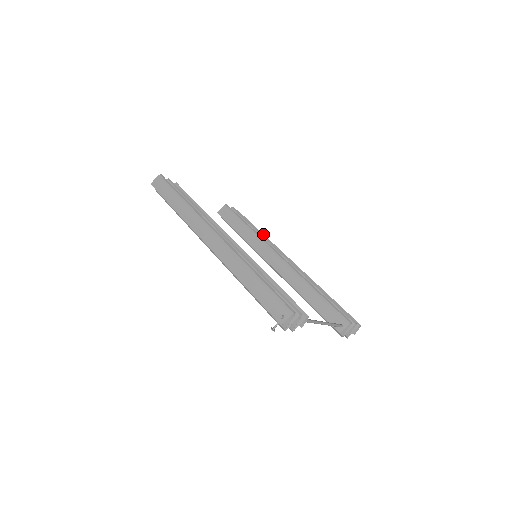
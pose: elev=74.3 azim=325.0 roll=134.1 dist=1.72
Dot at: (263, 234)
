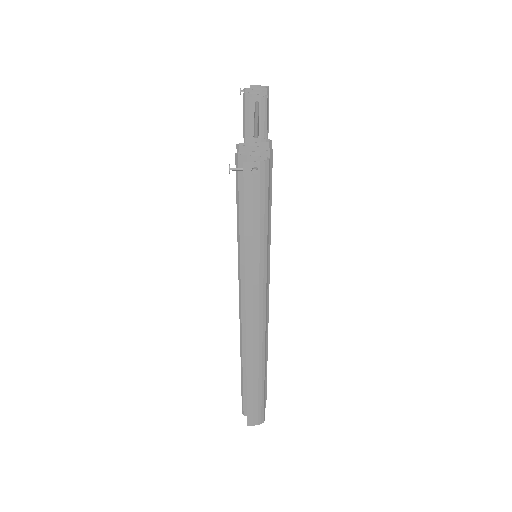
Dot at: (265, 374)
